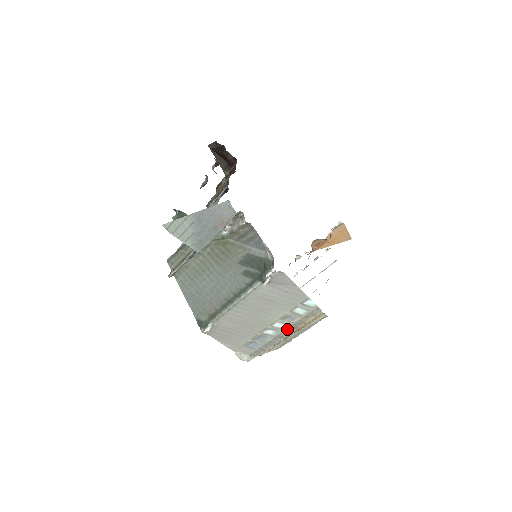
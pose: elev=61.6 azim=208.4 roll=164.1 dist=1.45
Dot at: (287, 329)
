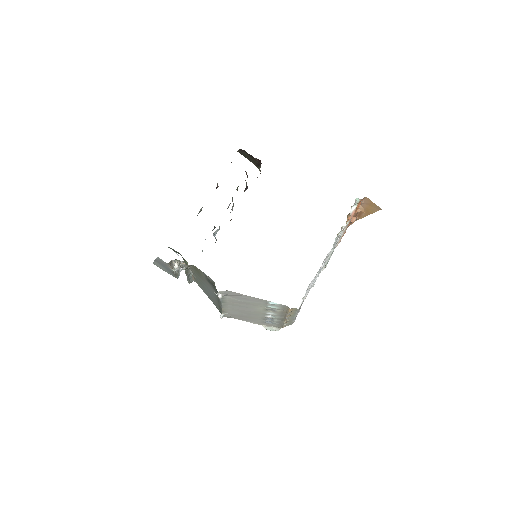
Dot at: (280, 315)
